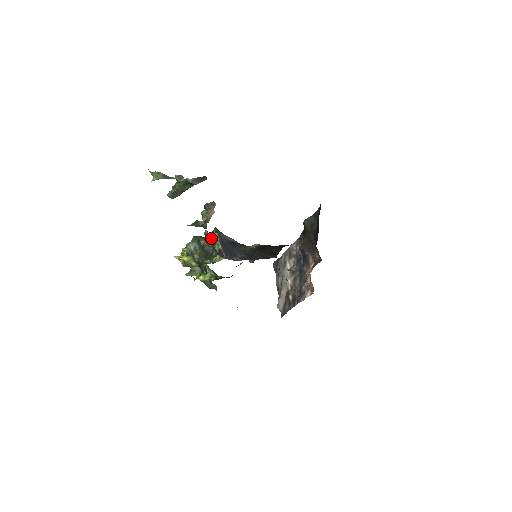
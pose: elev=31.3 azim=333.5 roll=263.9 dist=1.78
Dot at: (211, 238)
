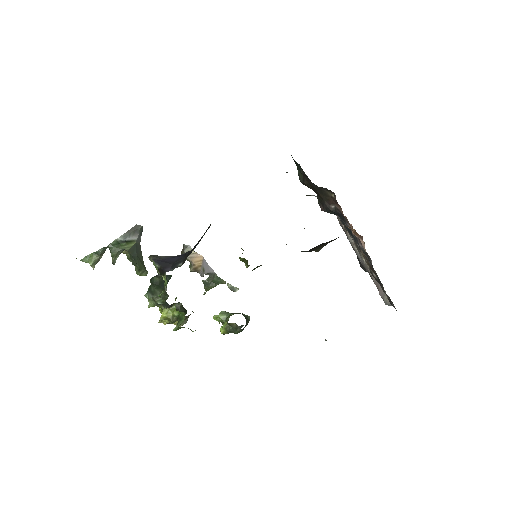
Dot at: occluded
